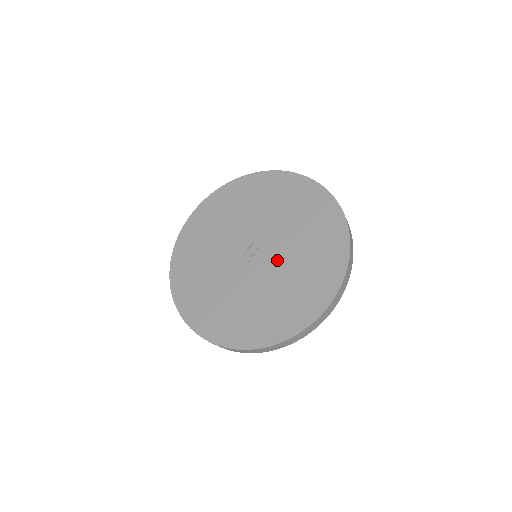
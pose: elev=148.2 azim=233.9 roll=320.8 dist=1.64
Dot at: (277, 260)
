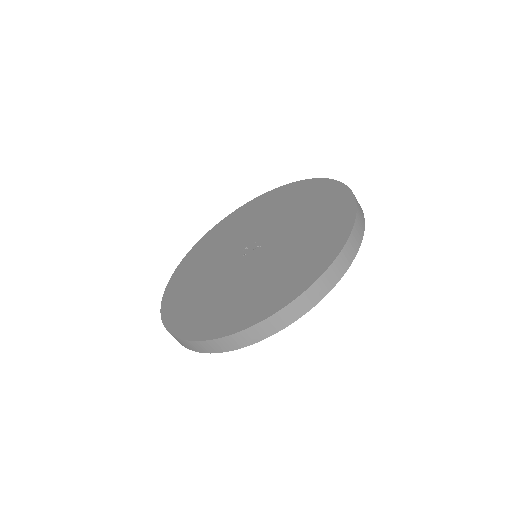
Dot at: (255, 266)
